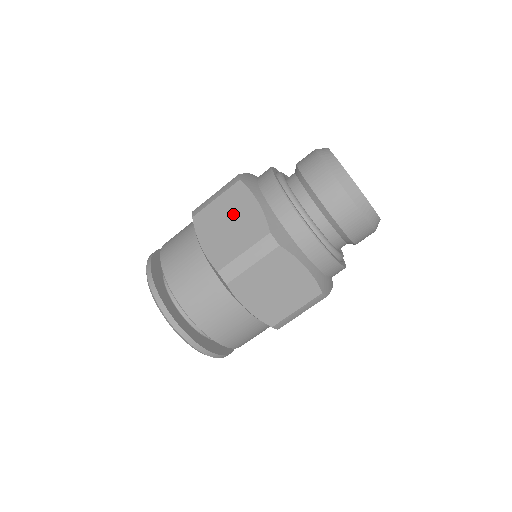
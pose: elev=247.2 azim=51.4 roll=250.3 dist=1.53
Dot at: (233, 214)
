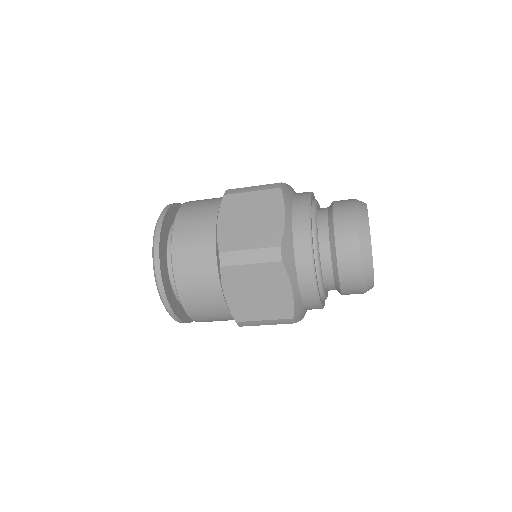
Dot at: (259, 213)
